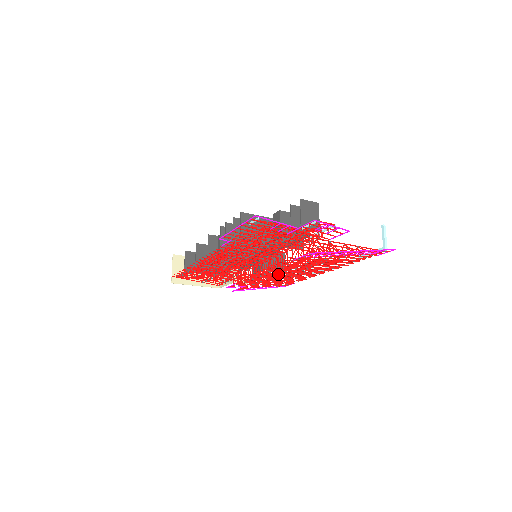
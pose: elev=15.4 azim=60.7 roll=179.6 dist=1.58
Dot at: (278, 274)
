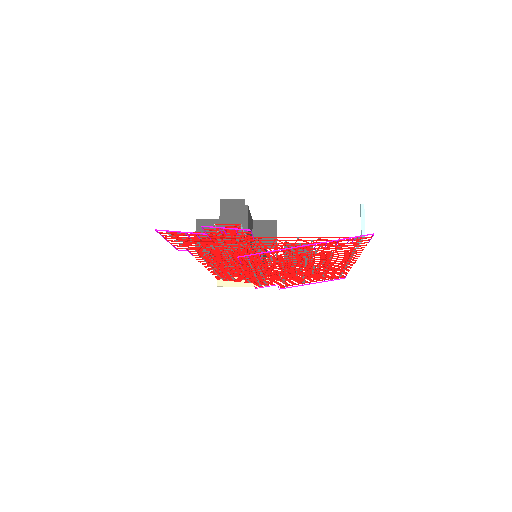
Dot at: (278, 273)
